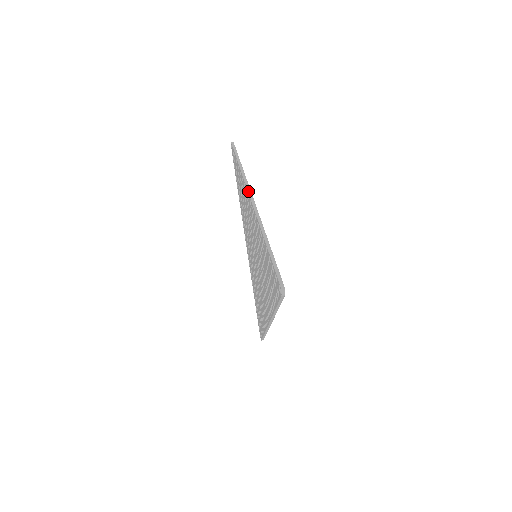
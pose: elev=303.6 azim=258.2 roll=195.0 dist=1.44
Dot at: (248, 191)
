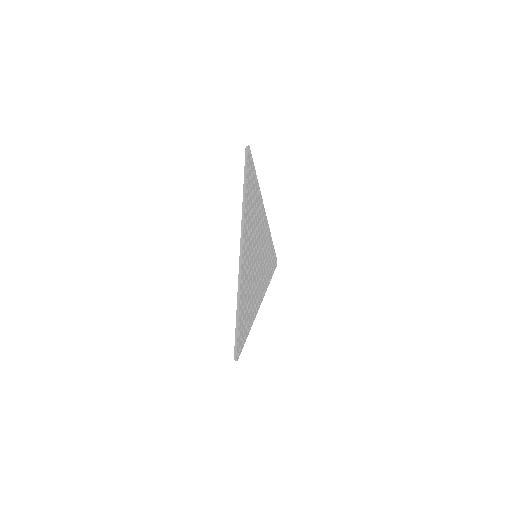
Dot at: occluded
